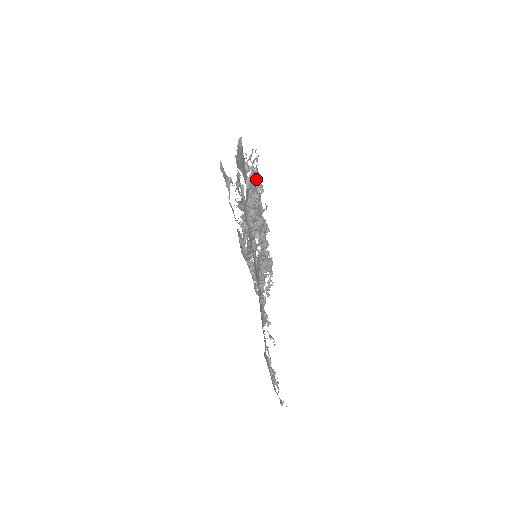
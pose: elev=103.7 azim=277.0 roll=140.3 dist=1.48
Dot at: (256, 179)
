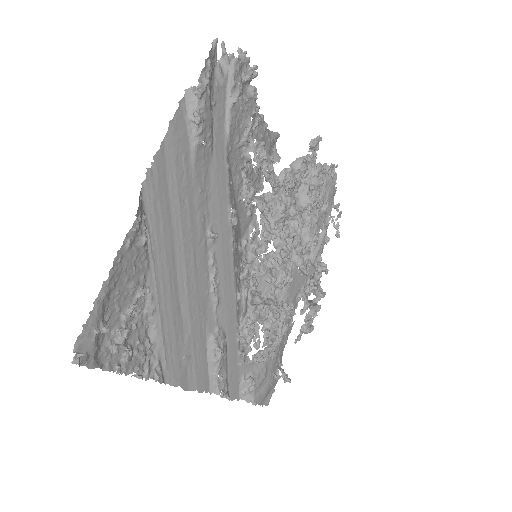
Dot at: (313, 182)
